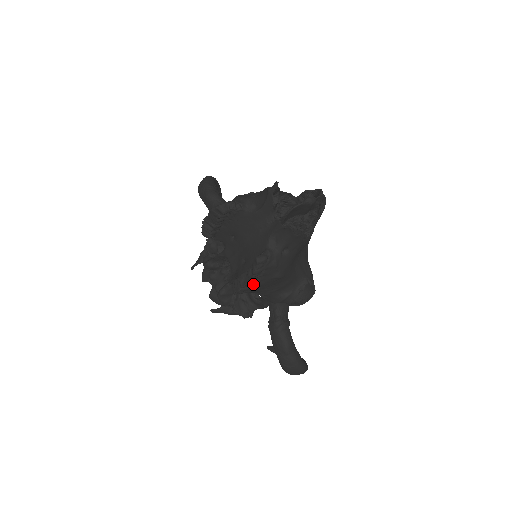
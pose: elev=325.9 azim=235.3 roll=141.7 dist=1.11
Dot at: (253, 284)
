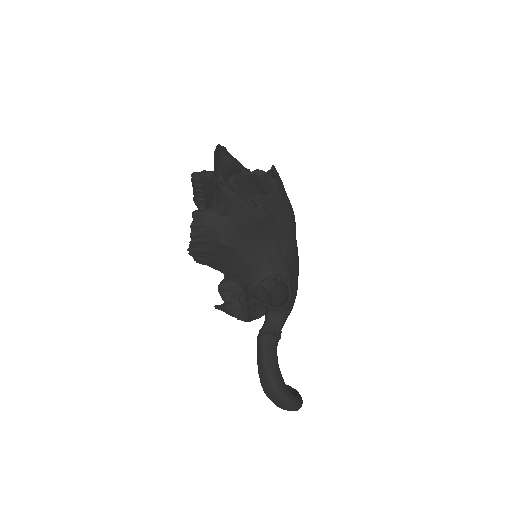
Dot at: (200, 246)
